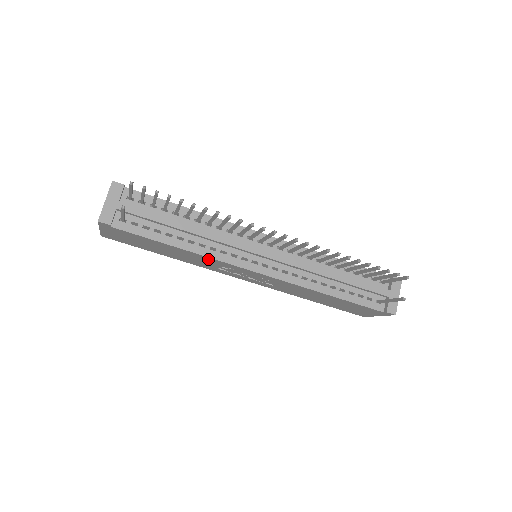
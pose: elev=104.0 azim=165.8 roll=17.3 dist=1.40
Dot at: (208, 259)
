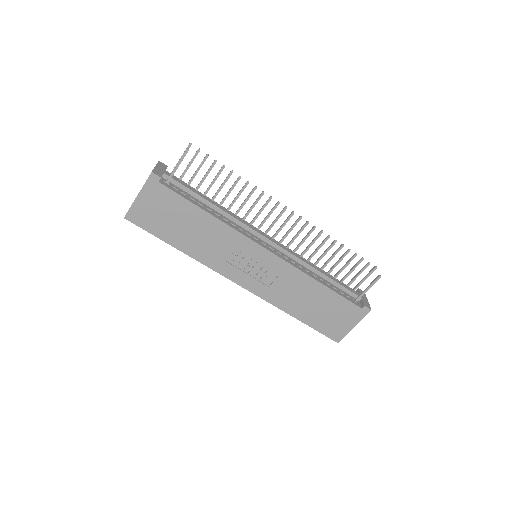
Dot at: (228, 234)
